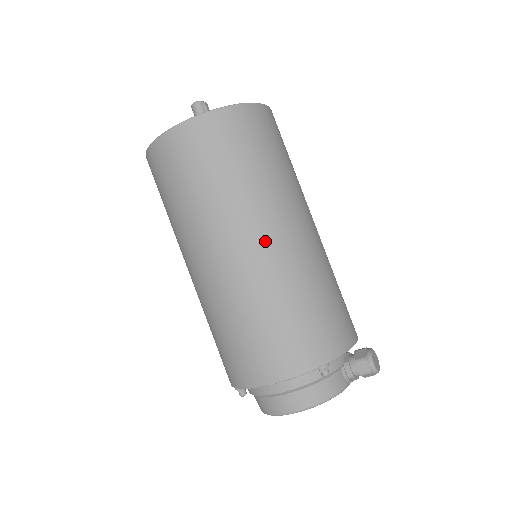
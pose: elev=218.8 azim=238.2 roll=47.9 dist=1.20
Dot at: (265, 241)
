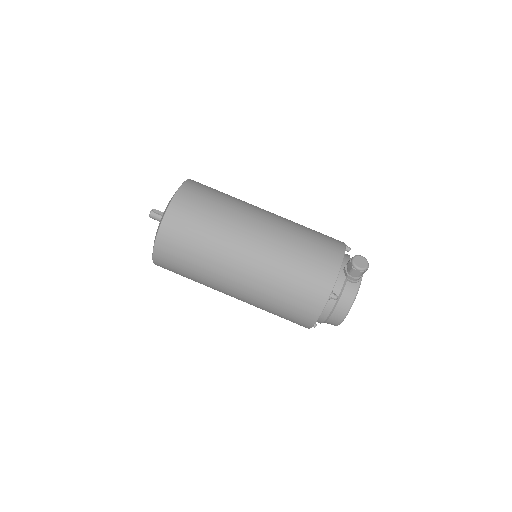
Dot at: (243, 269)
